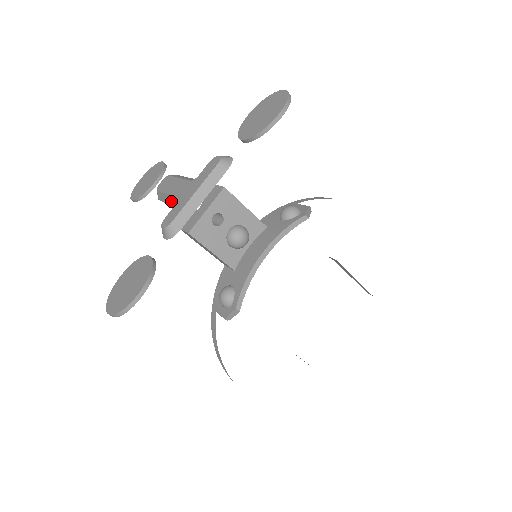
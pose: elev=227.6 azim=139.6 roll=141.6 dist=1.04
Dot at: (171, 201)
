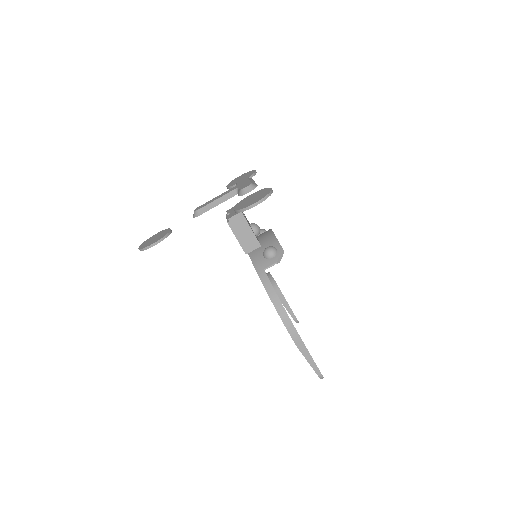
Dot at: (224, 199)
